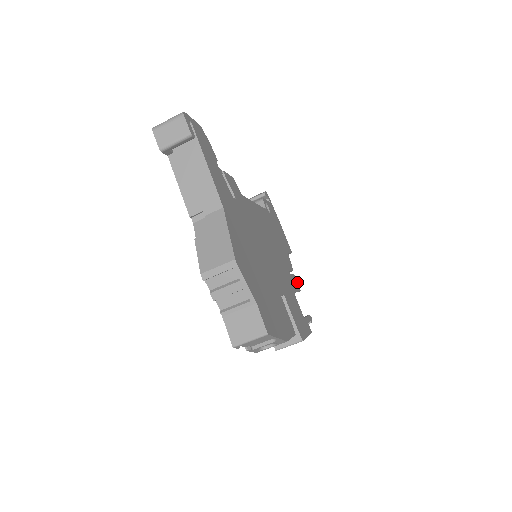
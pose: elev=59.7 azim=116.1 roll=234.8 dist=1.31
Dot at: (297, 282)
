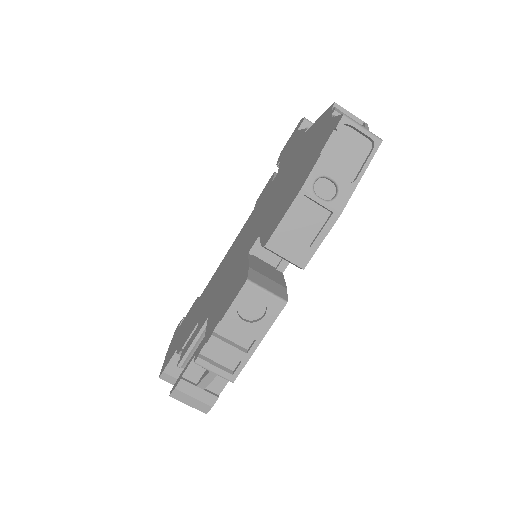
Dot at: occluded
